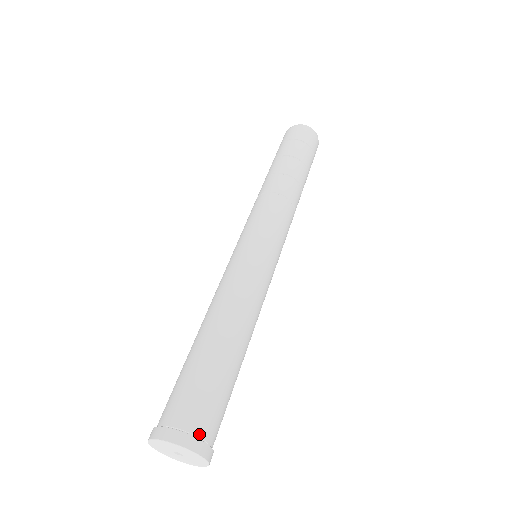
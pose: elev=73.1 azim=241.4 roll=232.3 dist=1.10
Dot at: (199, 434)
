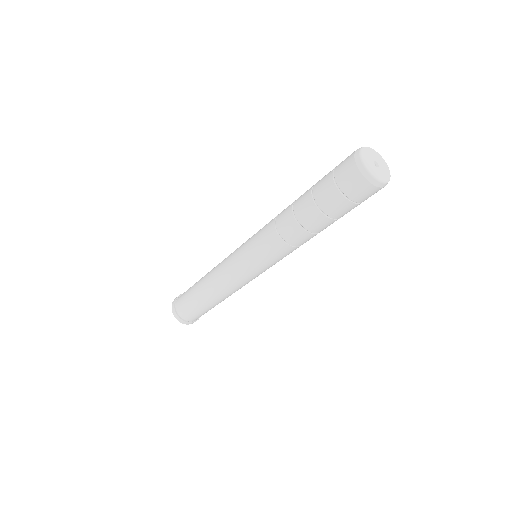
Dot at: (191, 321)
